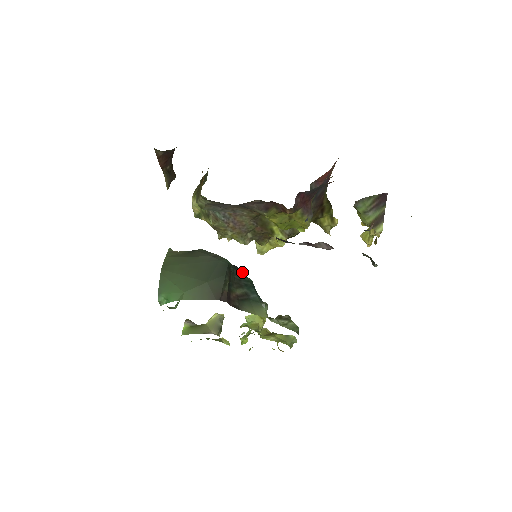
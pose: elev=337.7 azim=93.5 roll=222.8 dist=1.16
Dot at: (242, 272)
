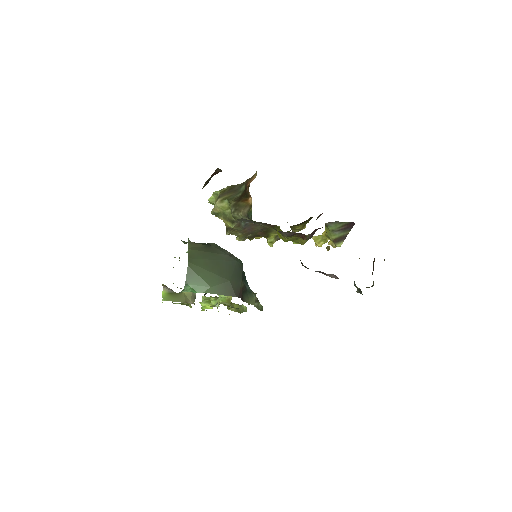
Dot at: occluded
